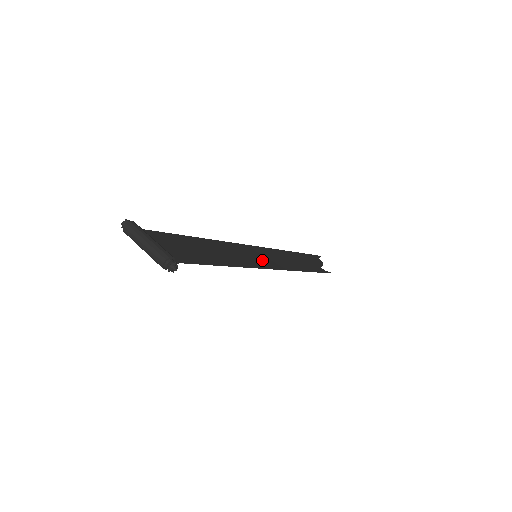
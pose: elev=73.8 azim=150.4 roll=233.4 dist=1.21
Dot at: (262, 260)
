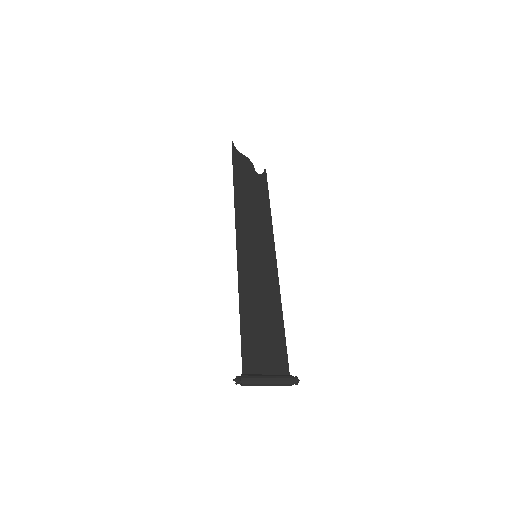
Dot at: (263, 256)
